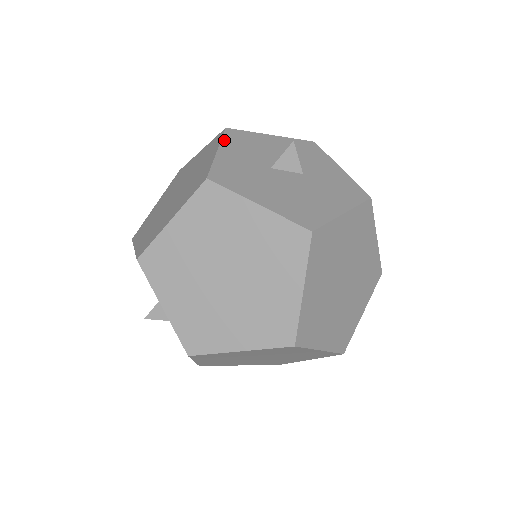
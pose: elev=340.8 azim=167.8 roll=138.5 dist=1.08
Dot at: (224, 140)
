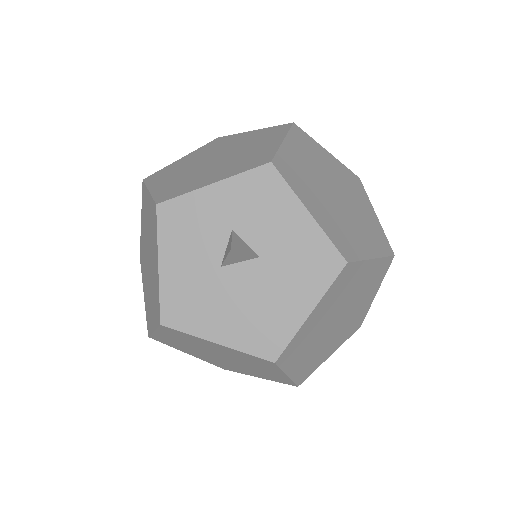
Dot at: (160, 237)
